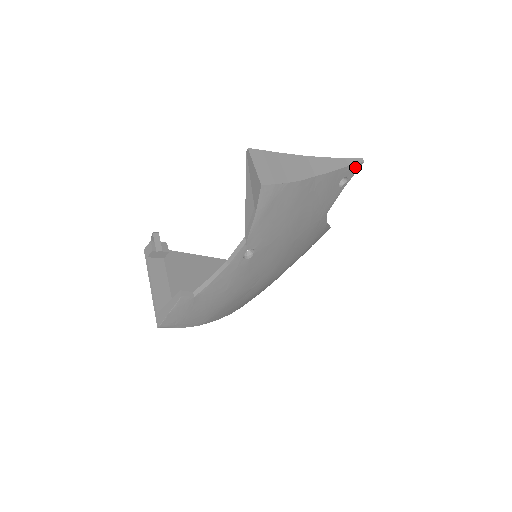
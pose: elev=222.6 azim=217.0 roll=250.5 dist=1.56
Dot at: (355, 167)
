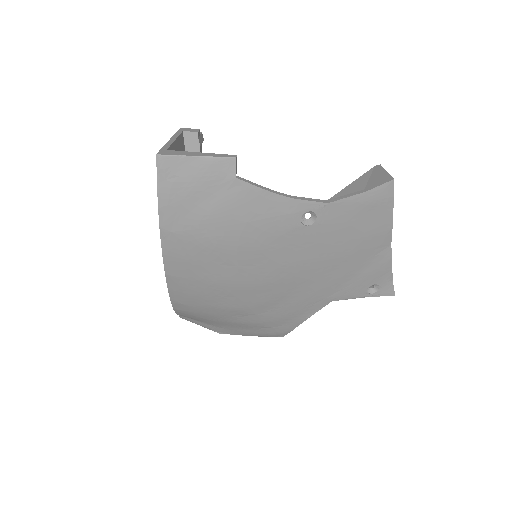
Dot at: (389, 290)
